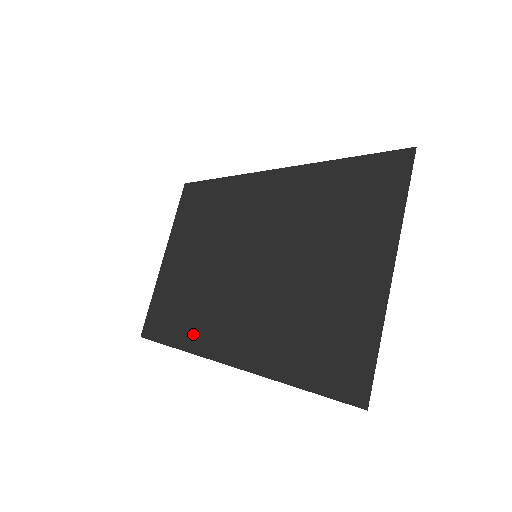
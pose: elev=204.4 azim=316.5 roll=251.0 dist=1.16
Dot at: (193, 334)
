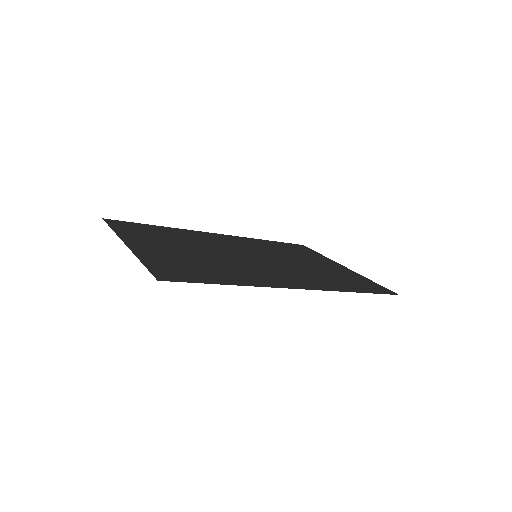
Dot at: (247, 279)
